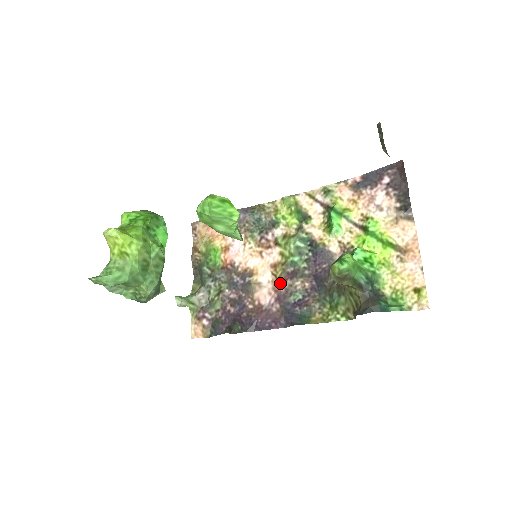
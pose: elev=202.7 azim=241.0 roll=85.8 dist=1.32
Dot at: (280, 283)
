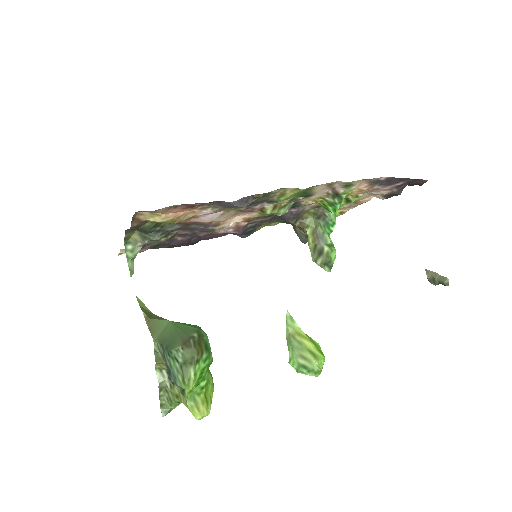
Dot at: (245, 224)
